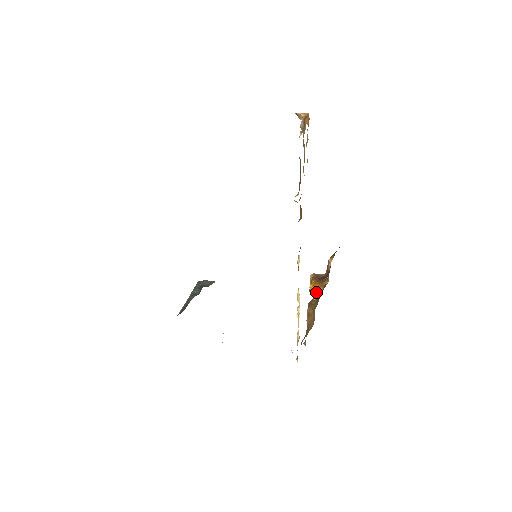
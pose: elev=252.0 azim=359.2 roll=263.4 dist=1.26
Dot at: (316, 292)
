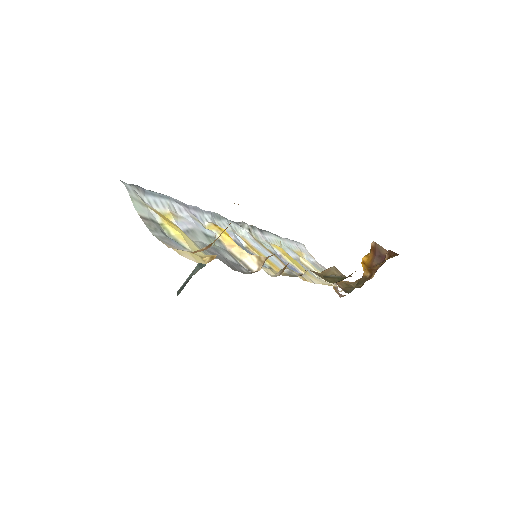
Dot at: (364, 270)
